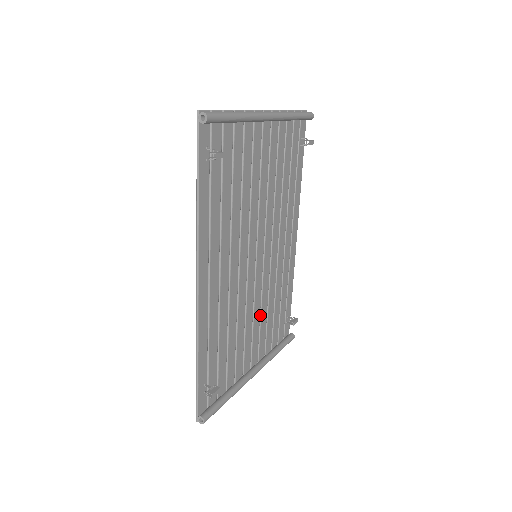
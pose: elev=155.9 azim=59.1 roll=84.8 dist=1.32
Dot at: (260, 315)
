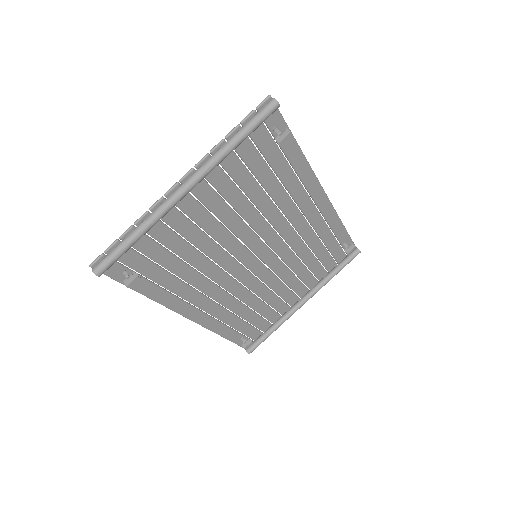
Dot at: occluded
